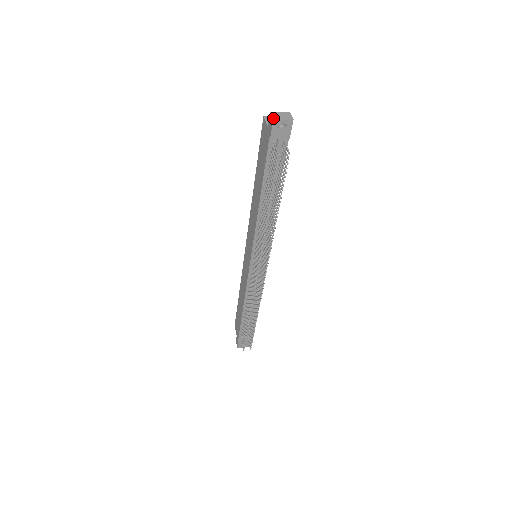
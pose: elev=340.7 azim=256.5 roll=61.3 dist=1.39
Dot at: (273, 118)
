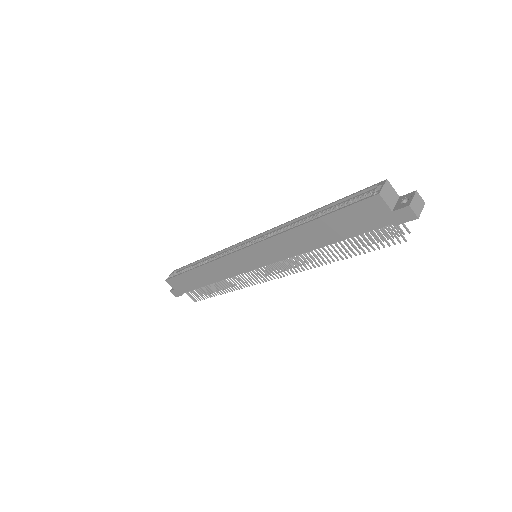
Dot at: (417, 215)
